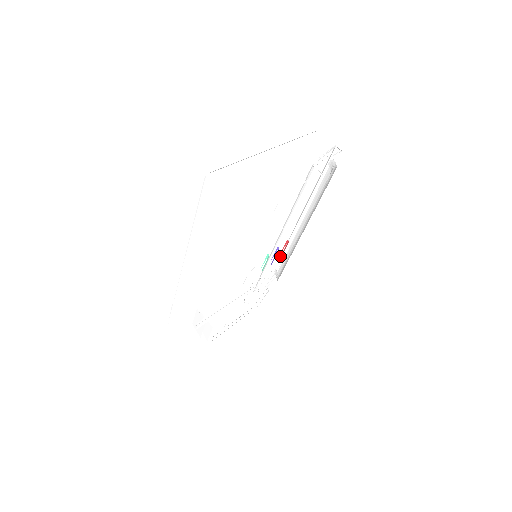
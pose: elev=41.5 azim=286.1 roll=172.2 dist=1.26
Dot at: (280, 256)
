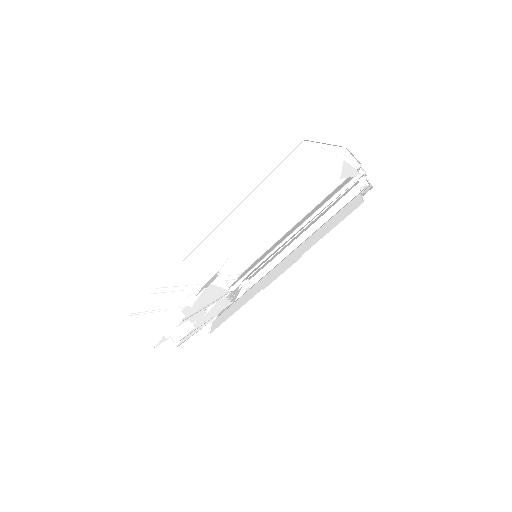
Dot at: (246, 268)
